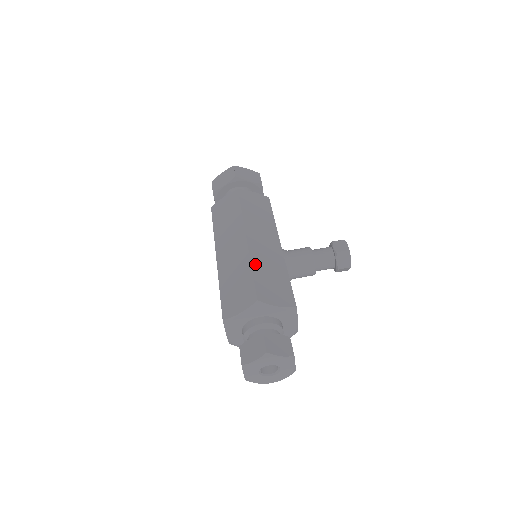
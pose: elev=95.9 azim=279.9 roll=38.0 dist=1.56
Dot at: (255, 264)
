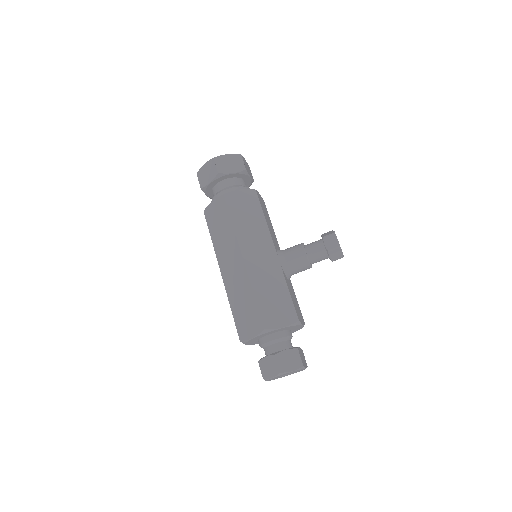
Dot at: (256, 288)
